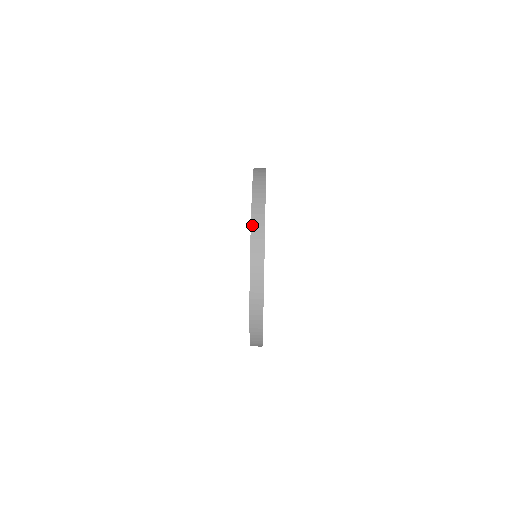
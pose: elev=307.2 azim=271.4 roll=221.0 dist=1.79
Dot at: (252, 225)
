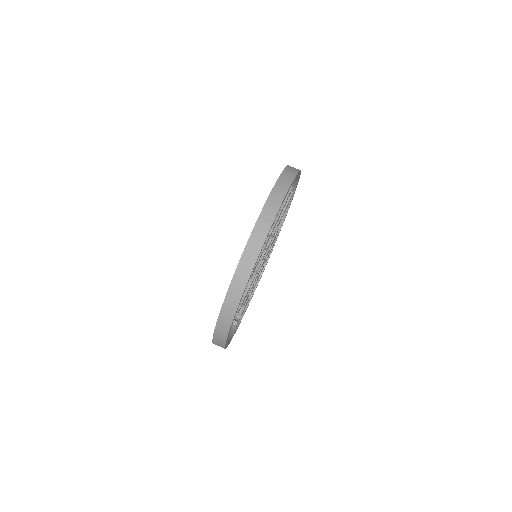
Dot at: (222, 309)
